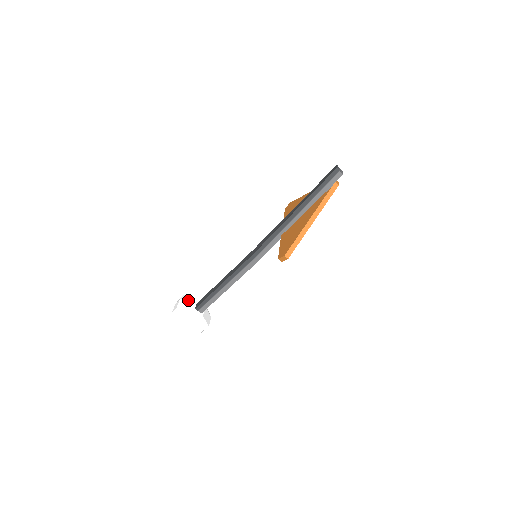
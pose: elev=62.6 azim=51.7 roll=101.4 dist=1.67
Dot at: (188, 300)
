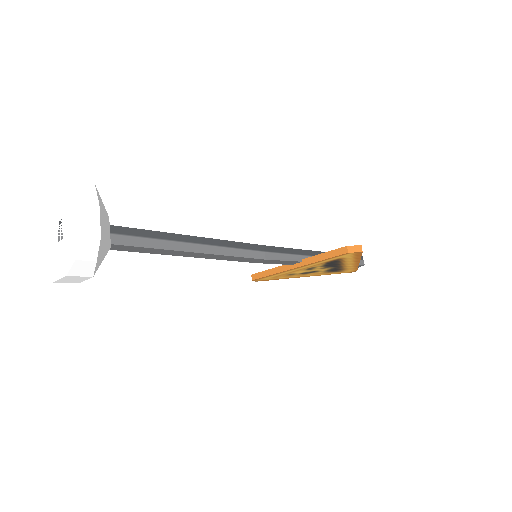
Dot at: occluded
